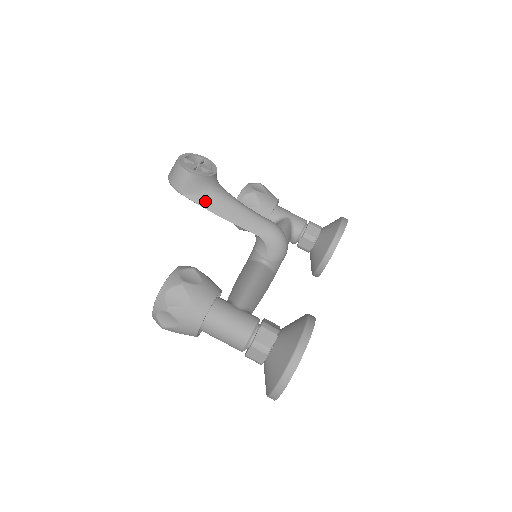
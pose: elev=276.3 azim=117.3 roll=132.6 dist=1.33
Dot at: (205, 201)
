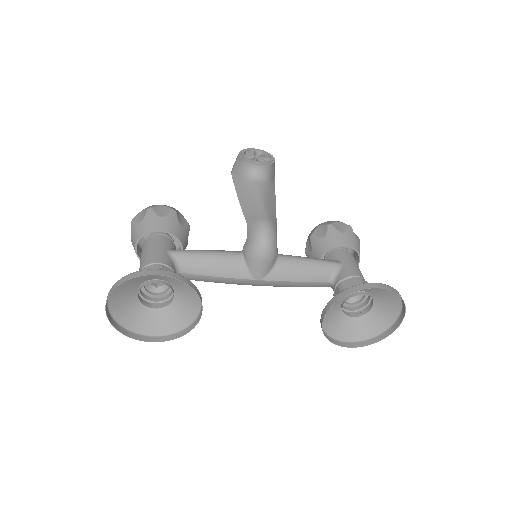
Dot at: (239, 183)
